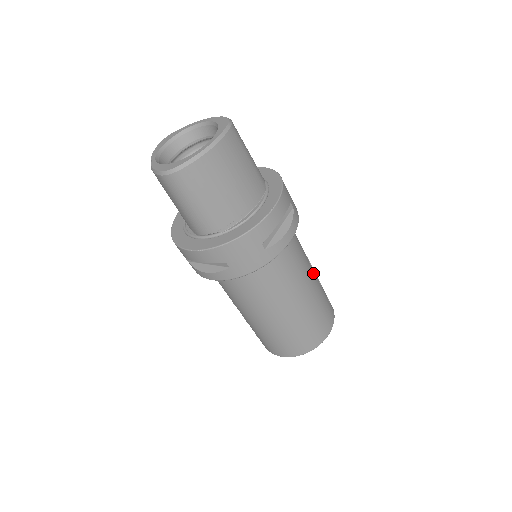
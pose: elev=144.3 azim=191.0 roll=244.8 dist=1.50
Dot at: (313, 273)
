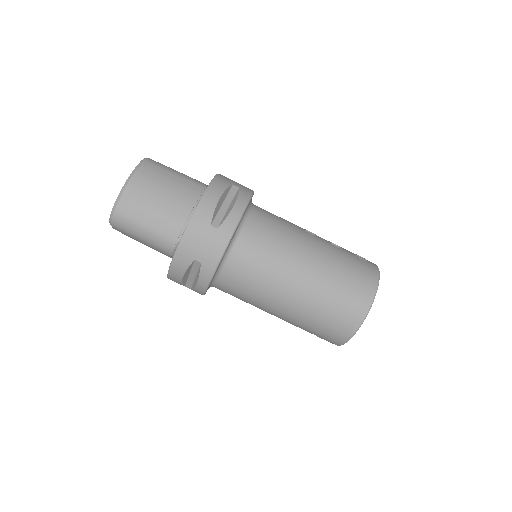
Dot at: (315, 238)
